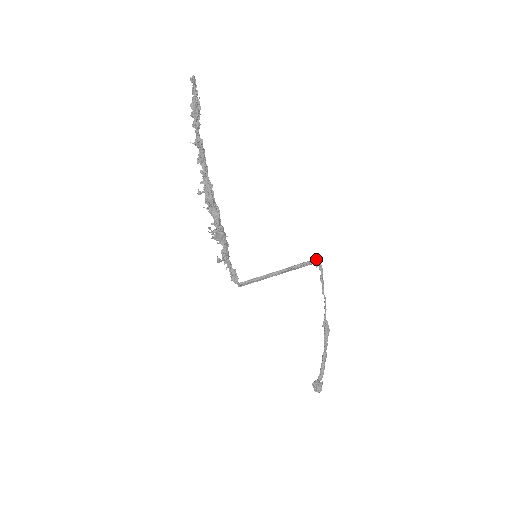
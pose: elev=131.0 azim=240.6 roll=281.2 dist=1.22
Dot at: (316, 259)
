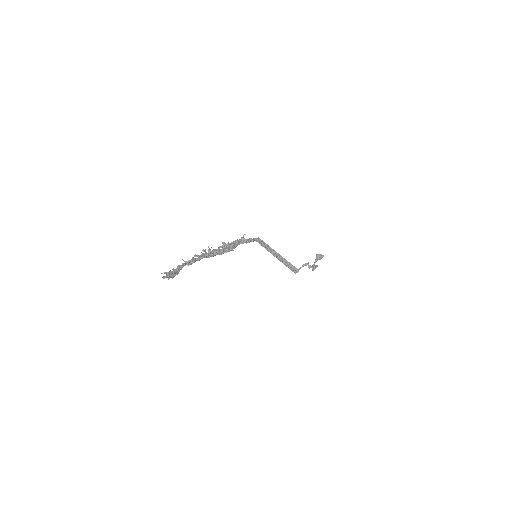
Dot at: (297, 271)
